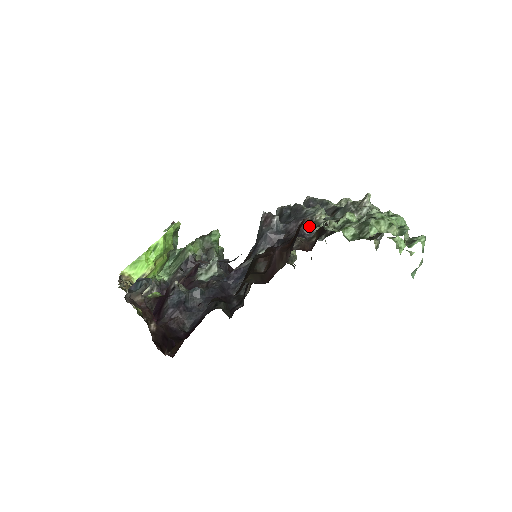
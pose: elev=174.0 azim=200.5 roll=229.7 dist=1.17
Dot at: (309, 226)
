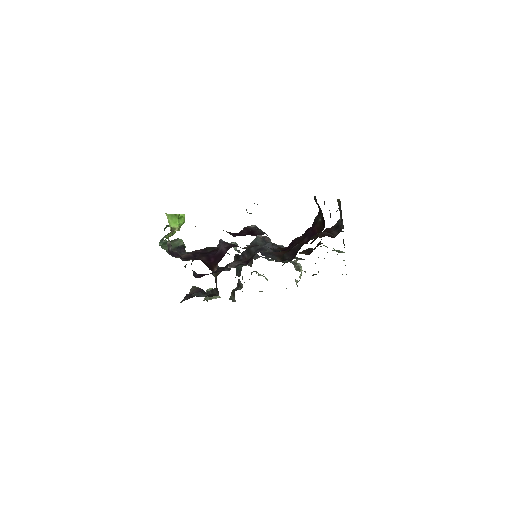
Dot at: occluded
